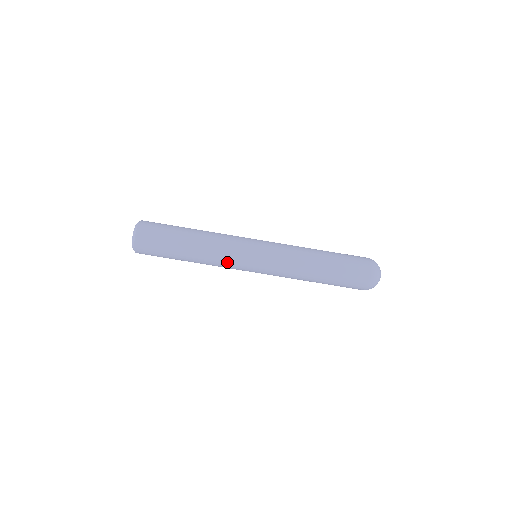
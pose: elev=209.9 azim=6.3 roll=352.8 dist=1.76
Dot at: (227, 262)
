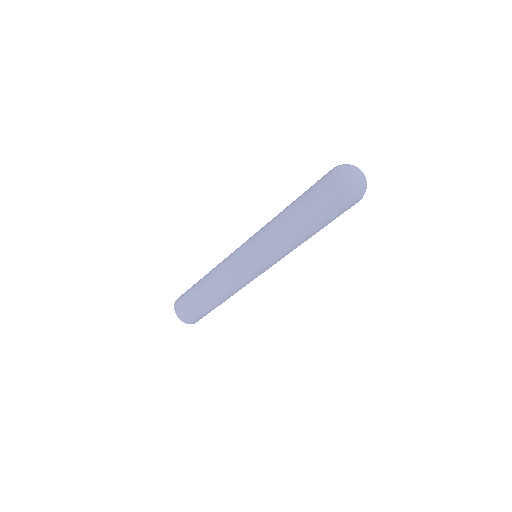
Dot at: (233, 280)
